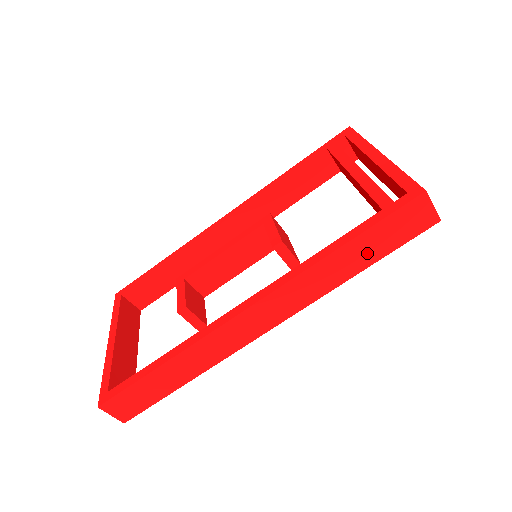
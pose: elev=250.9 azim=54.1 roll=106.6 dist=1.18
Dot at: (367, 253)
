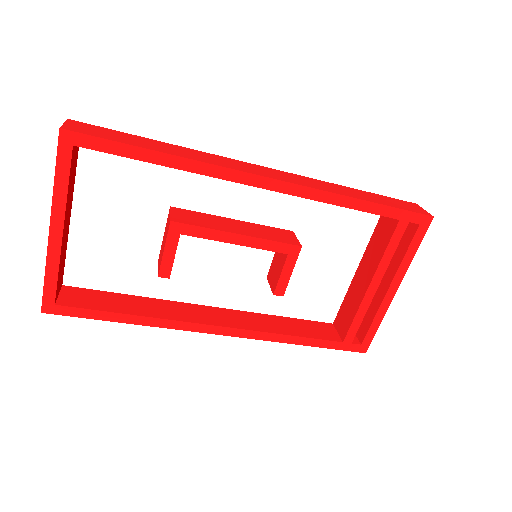
Dot at: occluded
